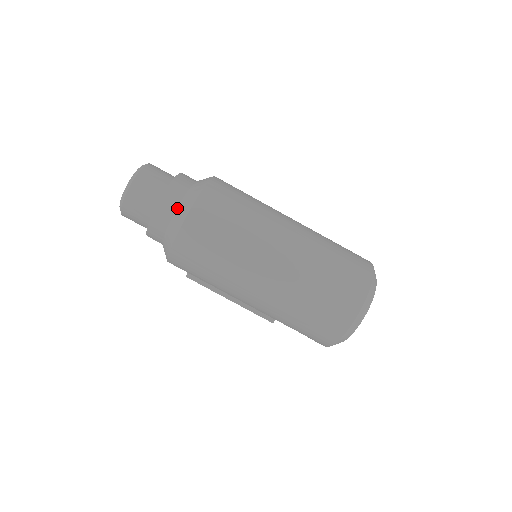
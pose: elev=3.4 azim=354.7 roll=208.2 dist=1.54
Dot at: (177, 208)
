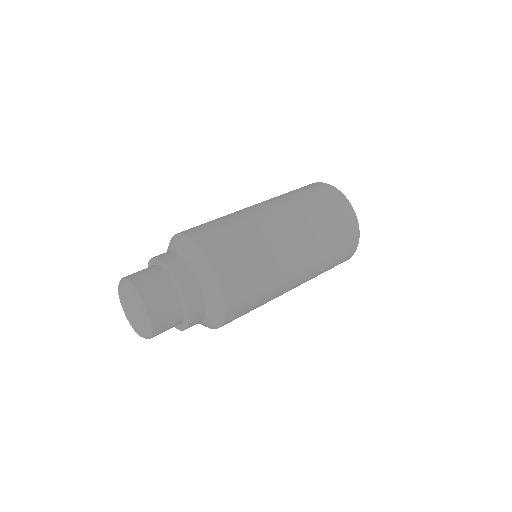
Dot at: (205, 305)
